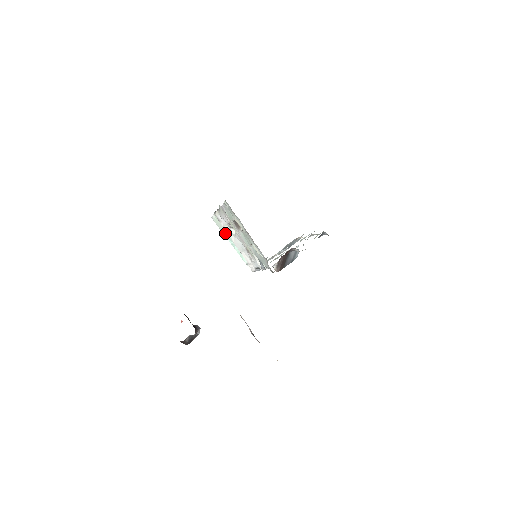
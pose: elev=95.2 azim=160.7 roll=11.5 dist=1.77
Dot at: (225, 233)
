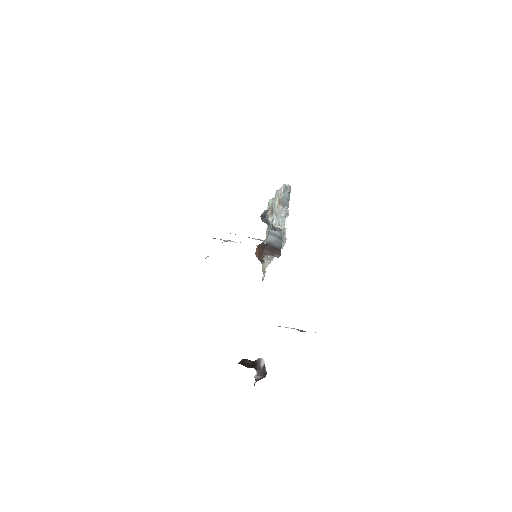
Dot at: occluded
